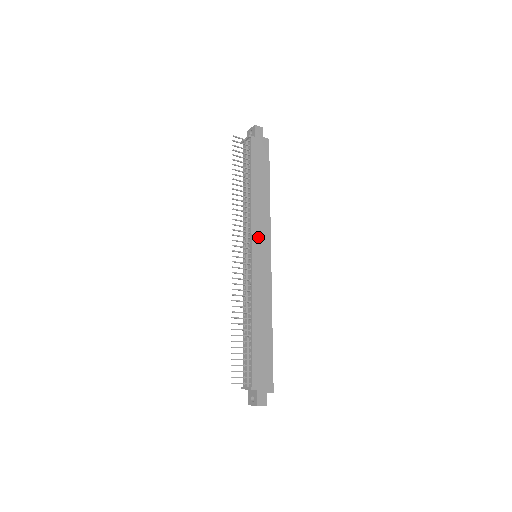
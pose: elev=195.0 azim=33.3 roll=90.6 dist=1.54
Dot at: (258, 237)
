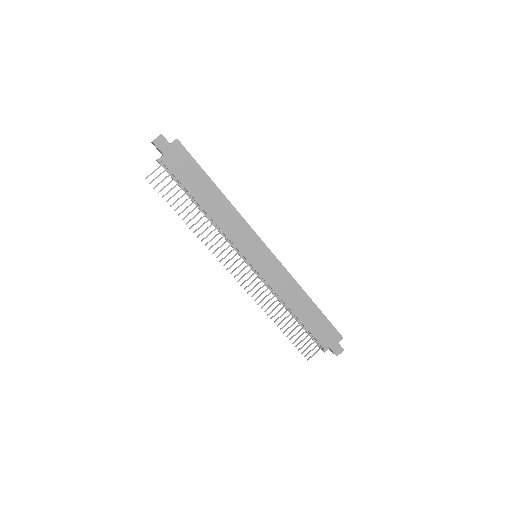
Dot at: (245, 245)
